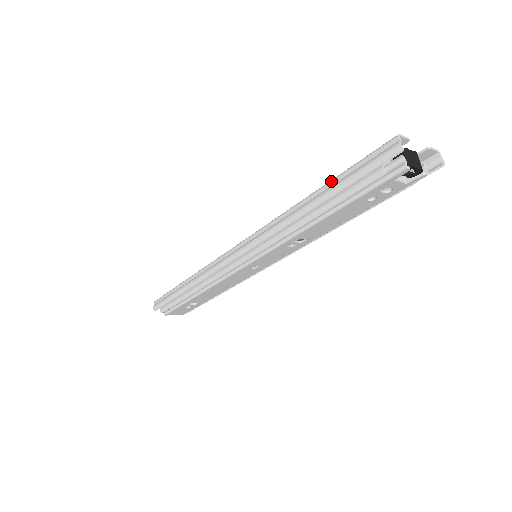
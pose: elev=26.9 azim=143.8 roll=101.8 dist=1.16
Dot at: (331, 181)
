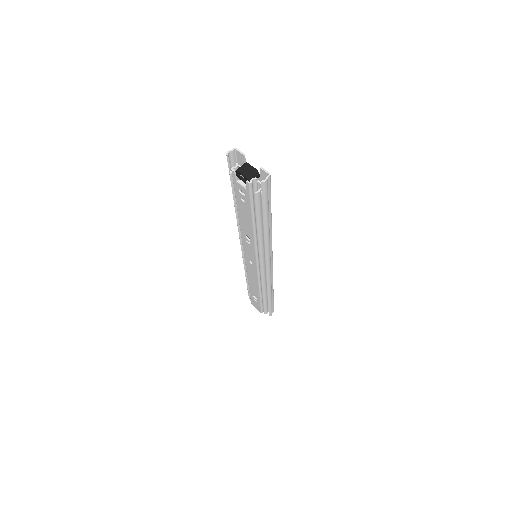
Dot at: occluded
